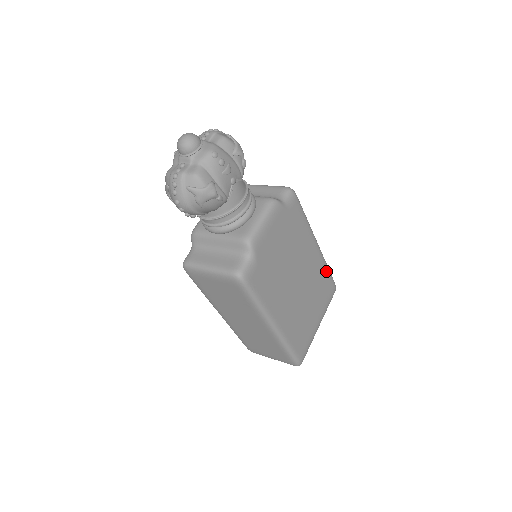
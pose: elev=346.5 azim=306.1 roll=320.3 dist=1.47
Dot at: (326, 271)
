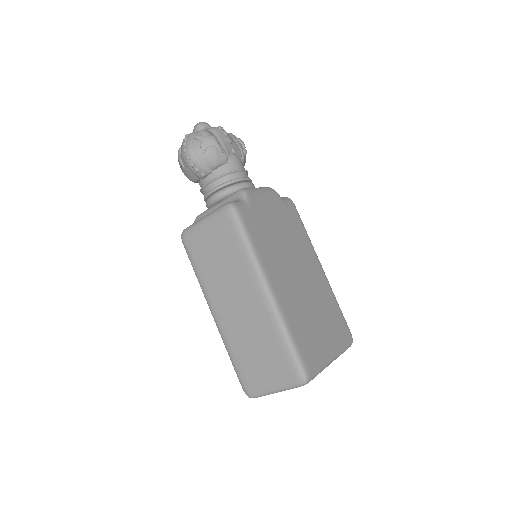
Dot at: (336, 303)
